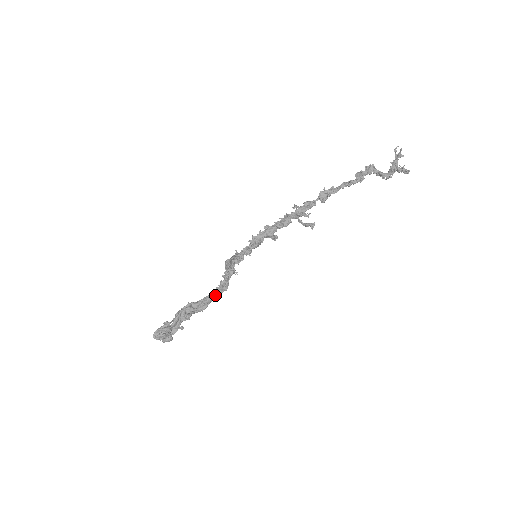
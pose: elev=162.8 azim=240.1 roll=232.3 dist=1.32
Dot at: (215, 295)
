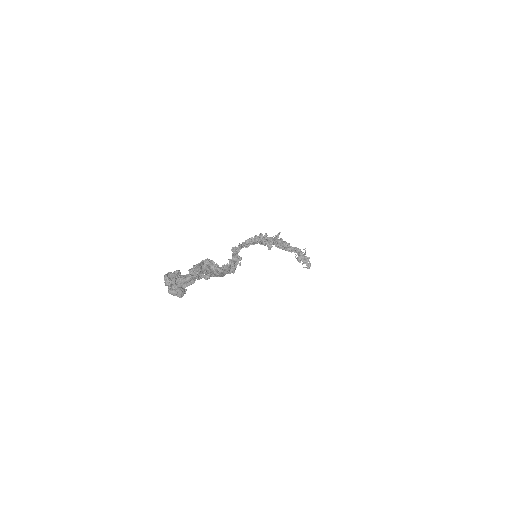
Dot at: occluded
